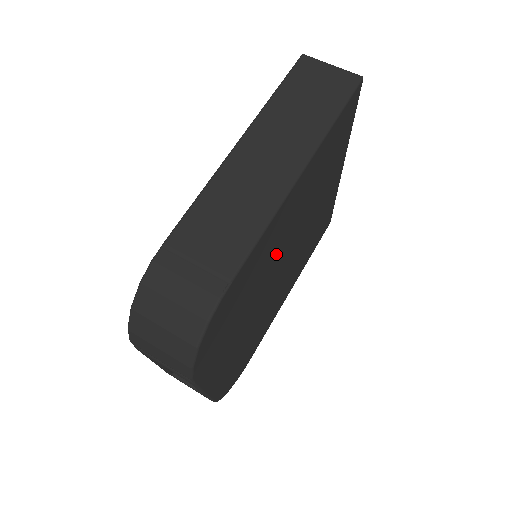
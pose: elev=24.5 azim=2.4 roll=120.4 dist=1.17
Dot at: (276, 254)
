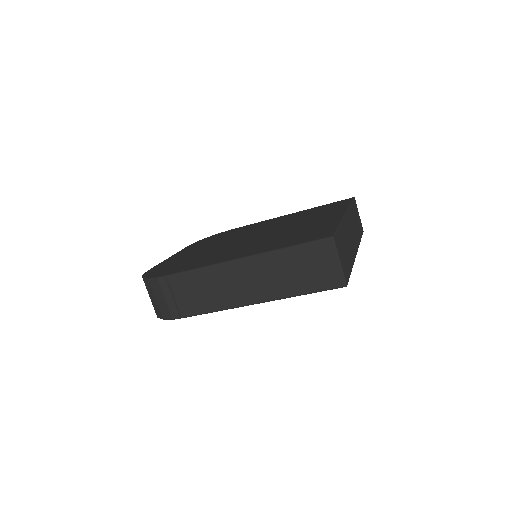
Dot at: occluded
